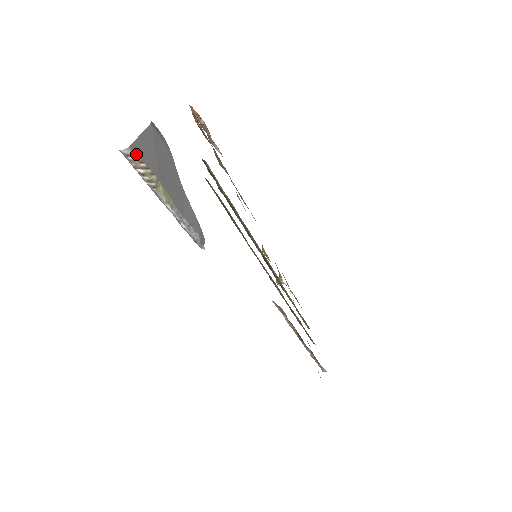
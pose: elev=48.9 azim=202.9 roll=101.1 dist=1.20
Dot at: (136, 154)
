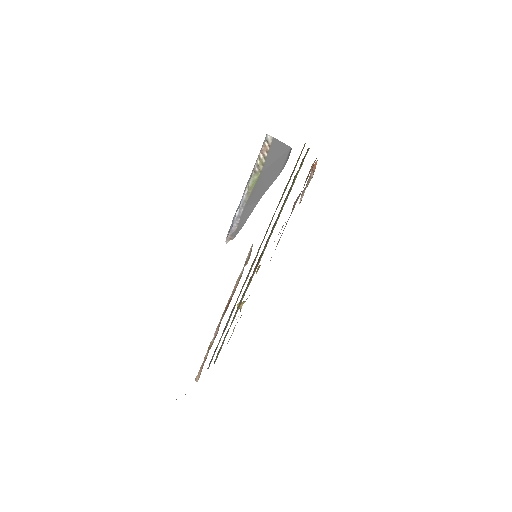
Dot at: (271, 145)
